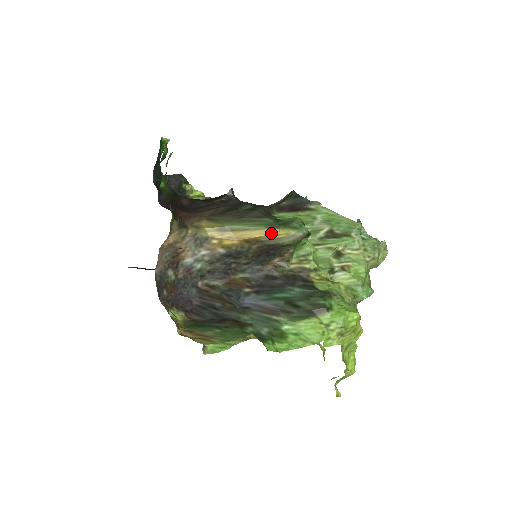
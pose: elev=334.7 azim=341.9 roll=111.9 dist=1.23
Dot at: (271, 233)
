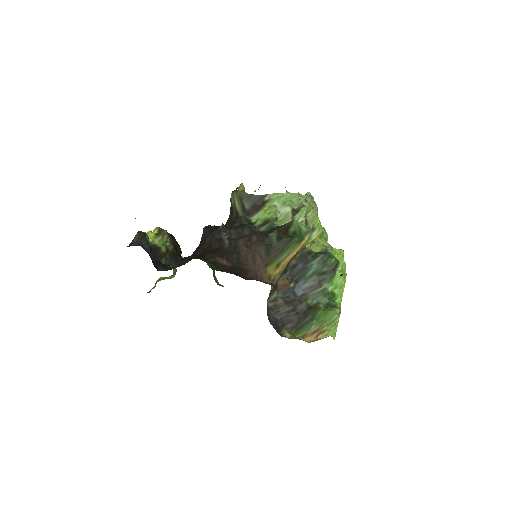
Dot at: (302, 246)
